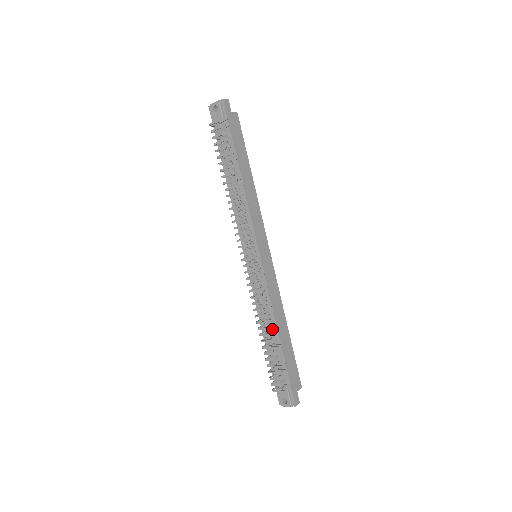
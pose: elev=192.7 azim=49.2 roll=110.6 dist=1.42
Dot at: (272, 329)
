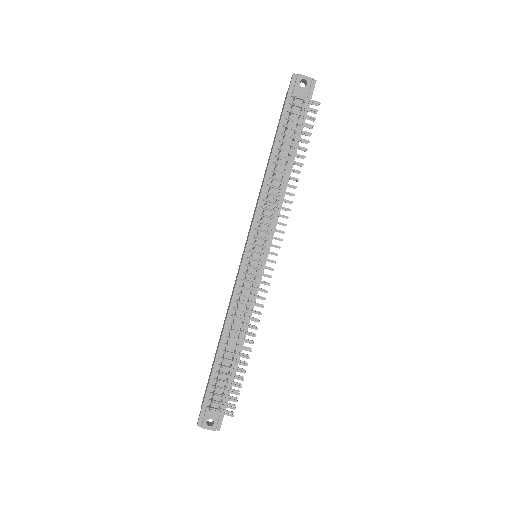
Dot at: (237, 341)
